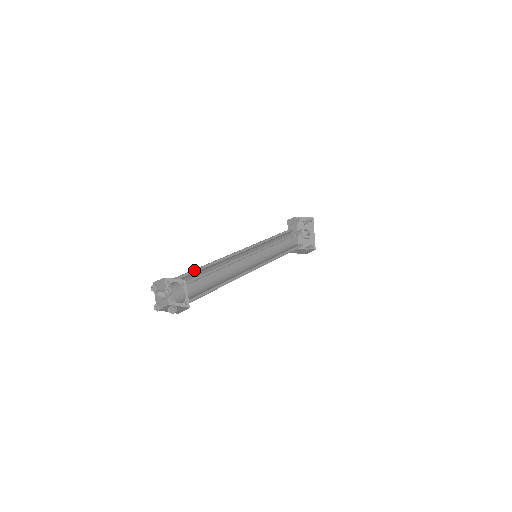
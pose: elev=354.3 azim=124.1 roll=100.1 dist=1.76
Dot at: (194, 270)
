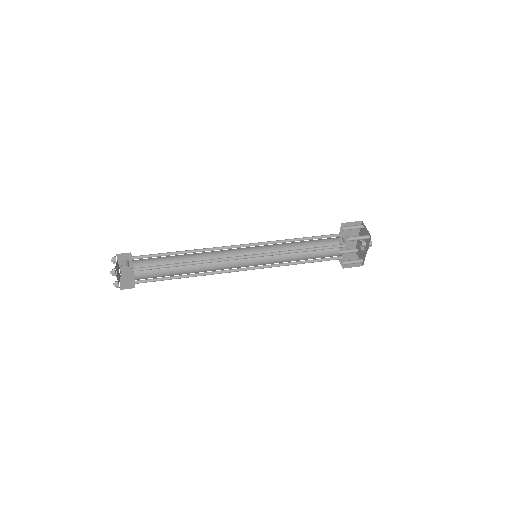
Dot at: (168, 252)
